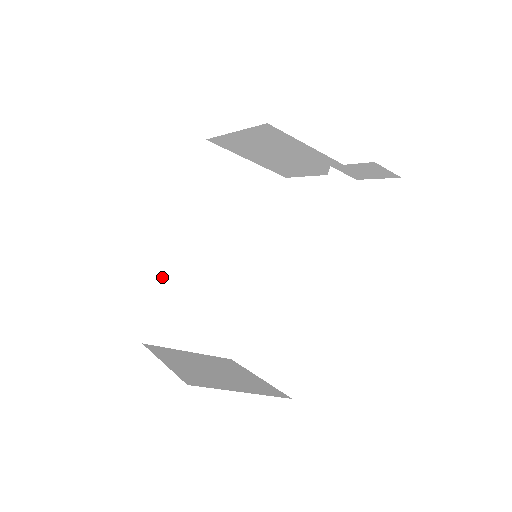
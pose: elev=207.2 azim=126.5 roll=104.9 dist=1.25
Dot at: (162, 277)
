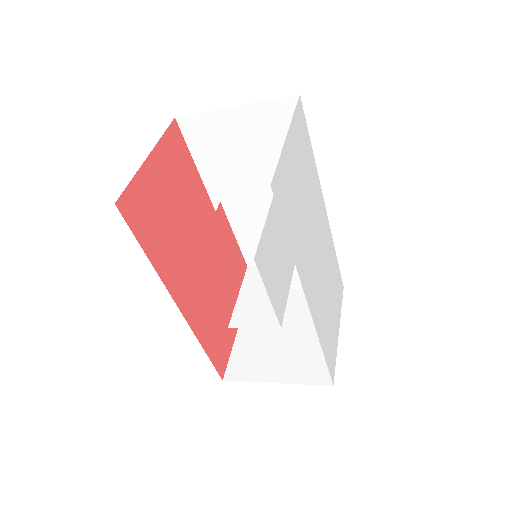
Dot at: occluded
